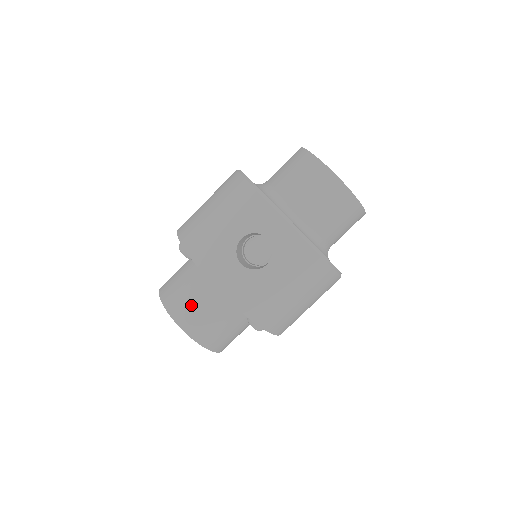
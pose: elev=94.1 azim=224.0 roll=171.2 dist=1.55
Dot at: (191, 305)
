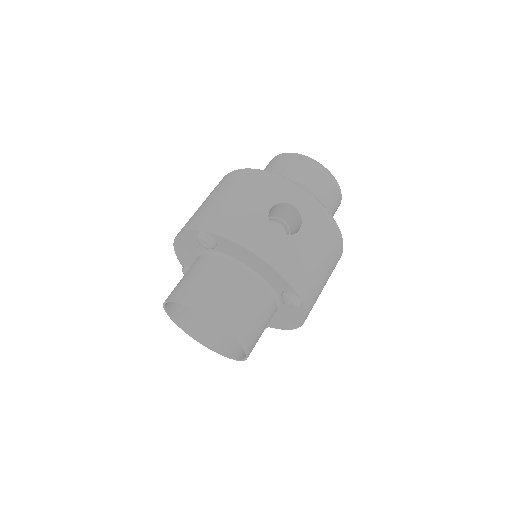
Dot at: (222, 295)
